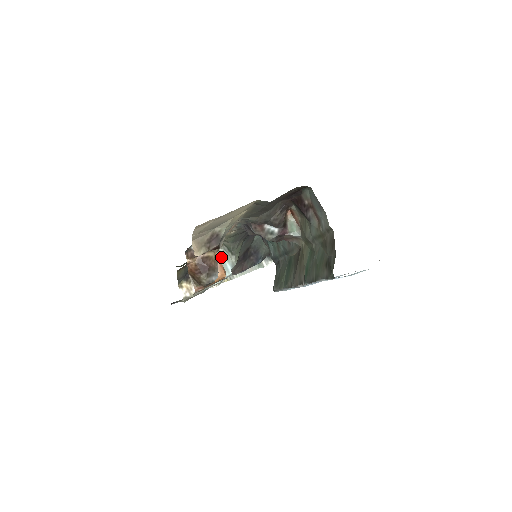
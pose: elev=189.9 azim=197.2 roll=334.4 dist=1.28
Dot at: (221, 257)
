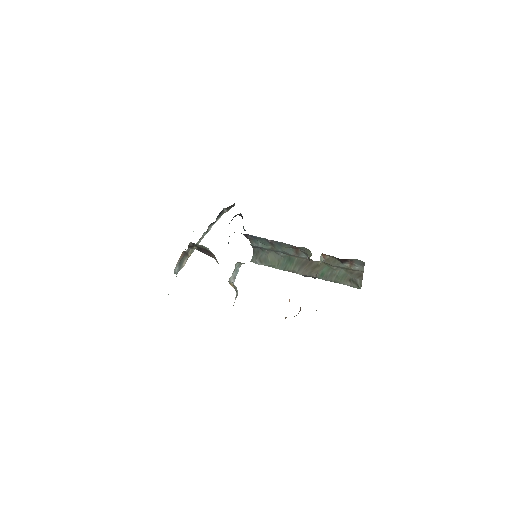
Dot at: (236, 268)
